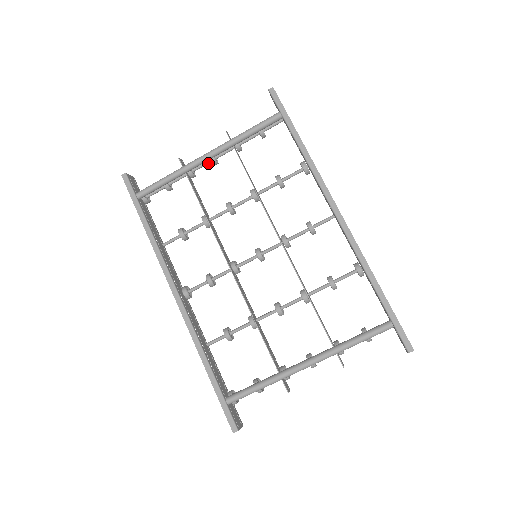
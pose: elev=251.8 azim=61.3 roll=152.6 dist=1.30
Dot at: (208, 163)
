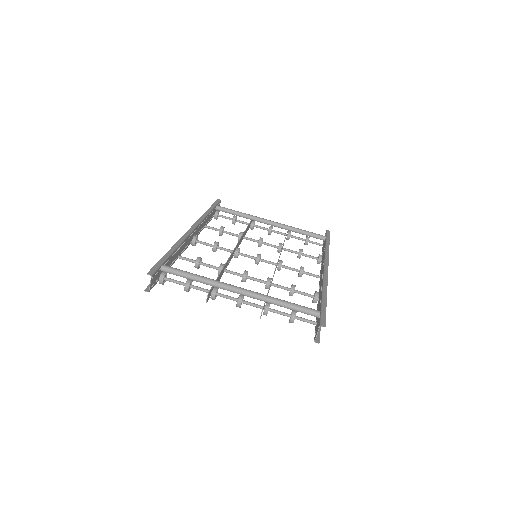
Dot at: (266, 229)
